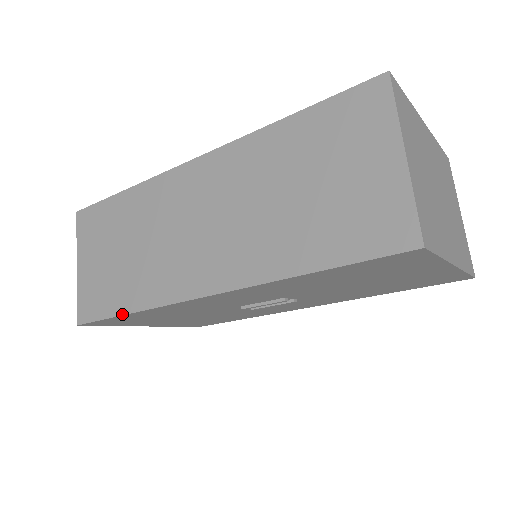
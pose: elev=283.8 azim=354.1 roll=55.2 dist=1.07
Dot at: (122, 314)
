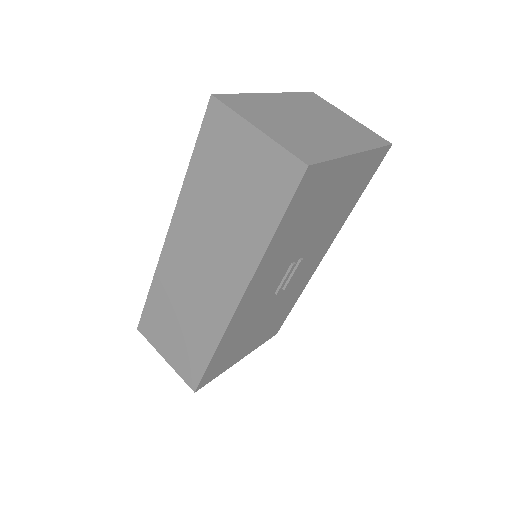
Dot at: (210, 360)
